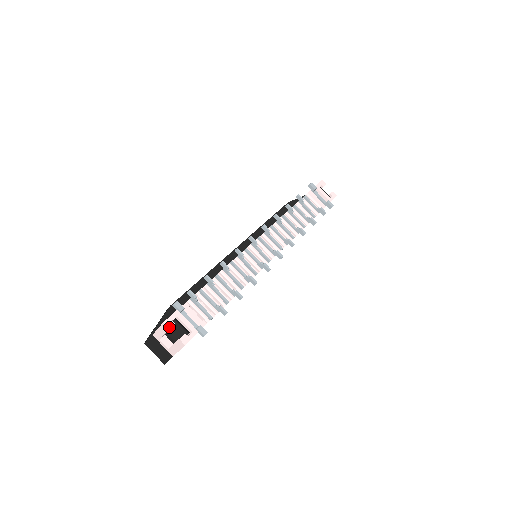
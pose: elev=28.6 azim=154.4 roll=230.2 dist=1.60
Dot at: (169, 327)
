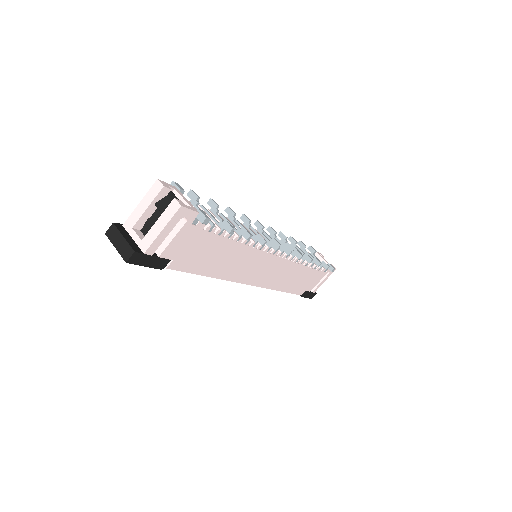
Dot at: (164, 185)
